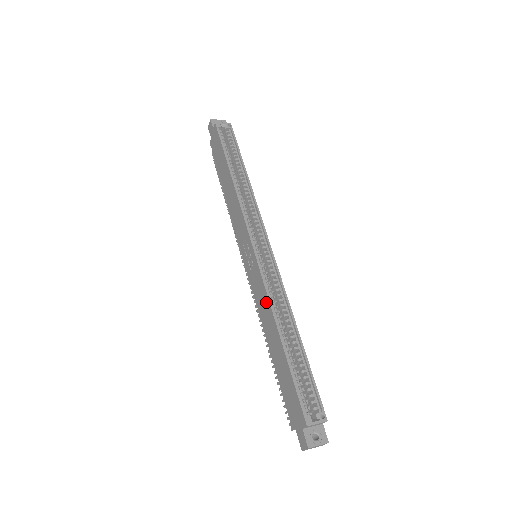
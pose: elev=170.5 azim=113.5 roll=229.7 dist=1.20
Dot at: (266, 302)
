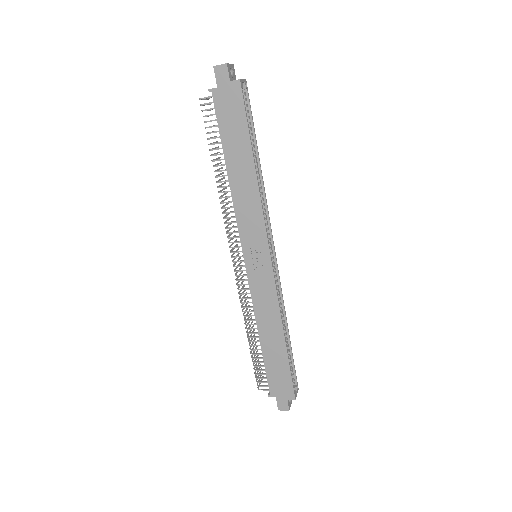
Dot at: (274, 309)
